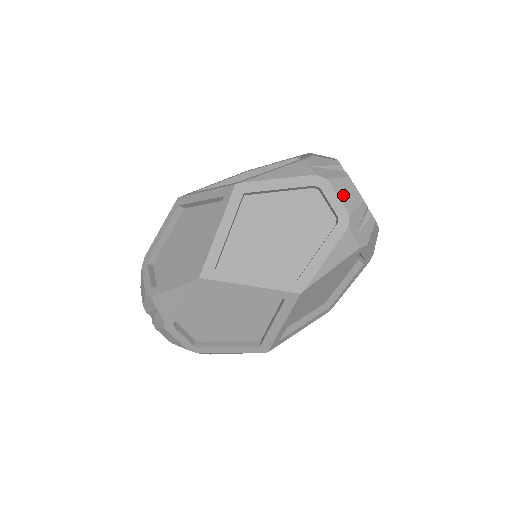
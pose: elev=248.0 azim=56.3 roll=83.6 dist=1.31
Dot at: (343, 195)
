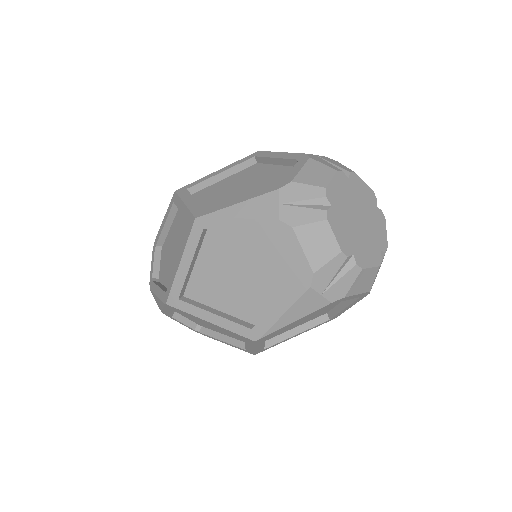
Dot at: (310, 247)
